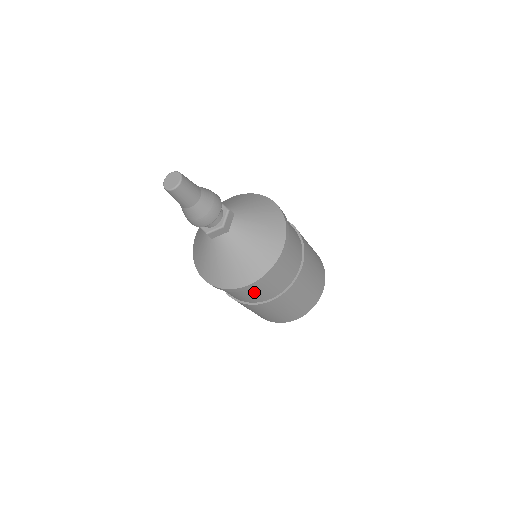
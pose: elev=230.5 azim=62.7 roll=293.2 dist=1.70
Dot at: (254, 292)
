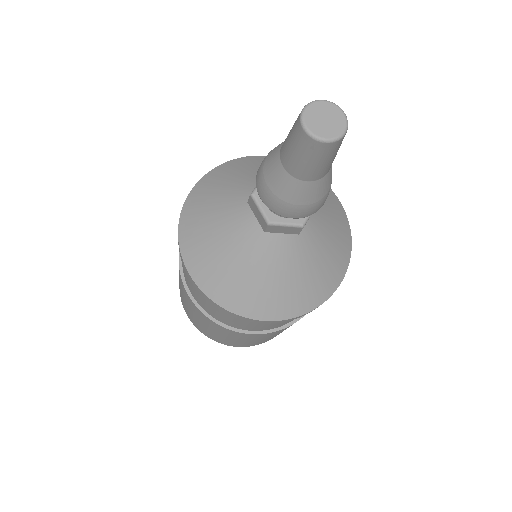
Dot at: (255, 323)
